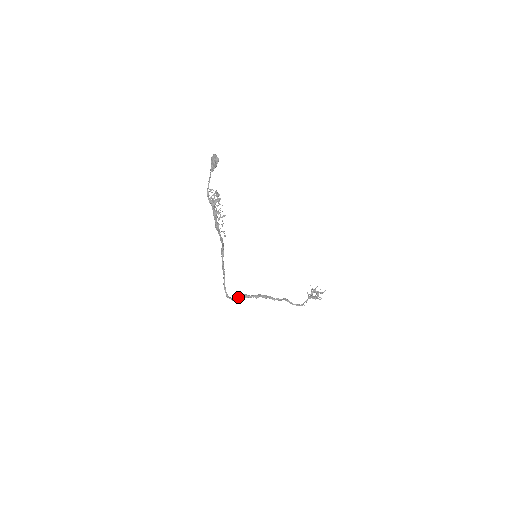
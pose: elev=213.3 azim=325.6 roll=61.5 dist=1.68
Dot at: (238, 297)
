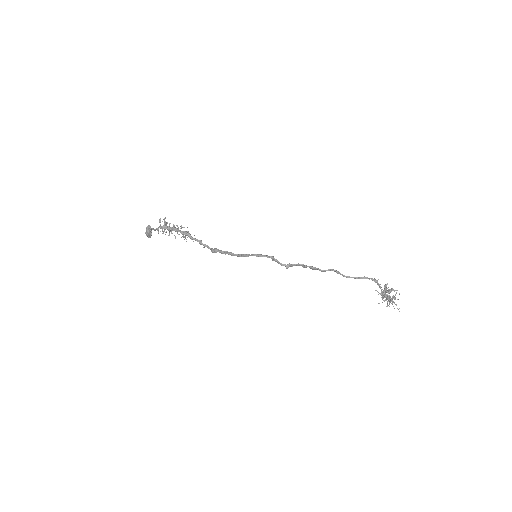
Dot at: (278, 261)
